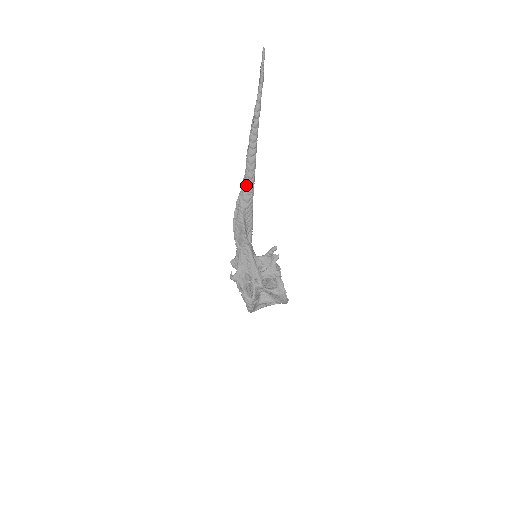
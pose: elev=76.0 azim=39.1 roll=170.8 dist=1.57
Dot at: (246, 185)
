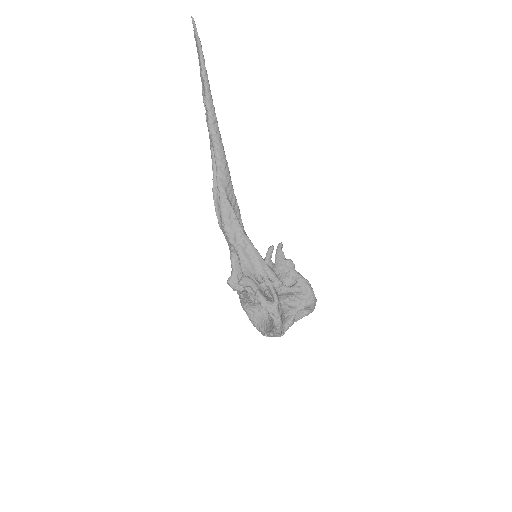
Dot at: (218, 159)
